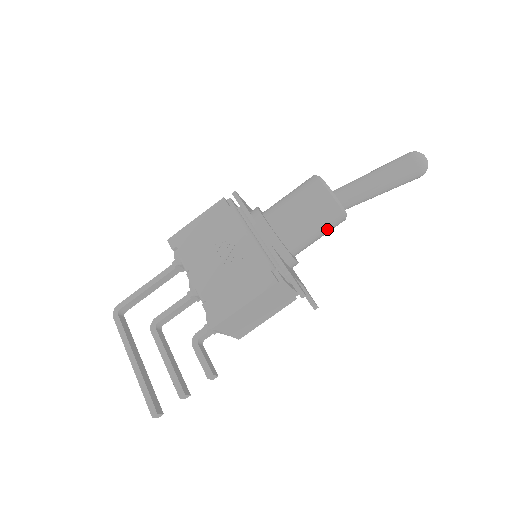
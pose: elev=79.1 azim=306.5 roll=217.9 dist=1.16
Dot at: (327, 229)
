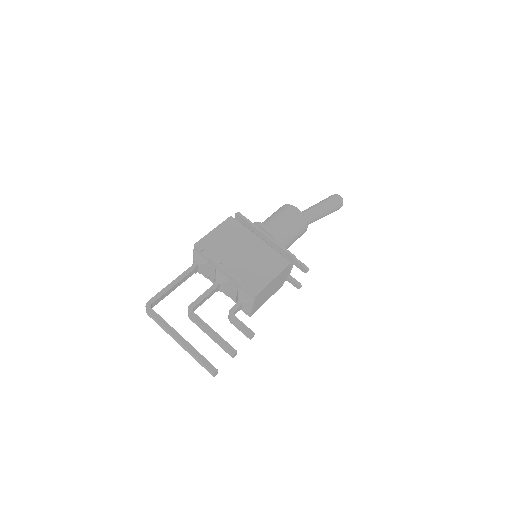
Dot at: (298, 237)
